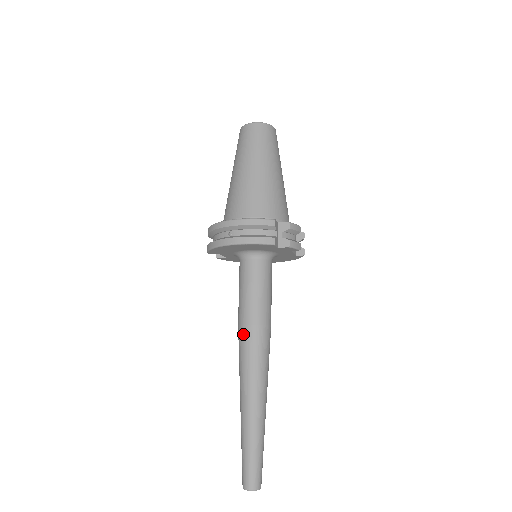
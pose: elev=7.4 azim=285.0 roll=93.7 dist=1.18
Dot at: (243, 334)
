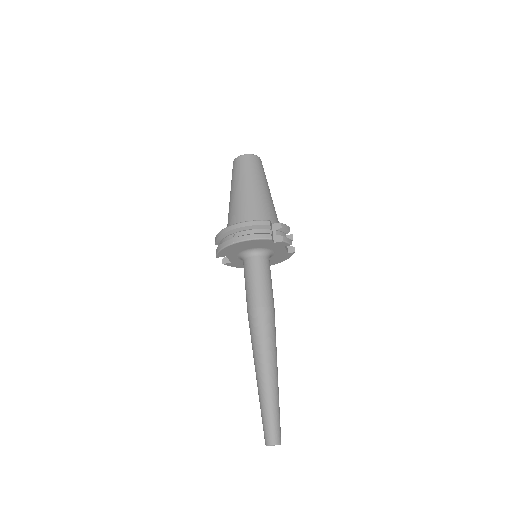
Dot at: (253, 316)
